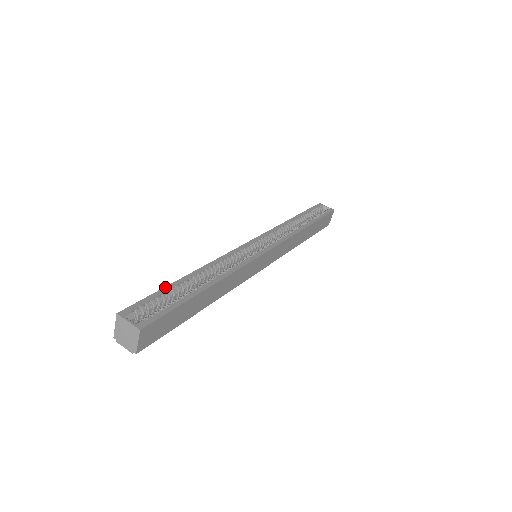
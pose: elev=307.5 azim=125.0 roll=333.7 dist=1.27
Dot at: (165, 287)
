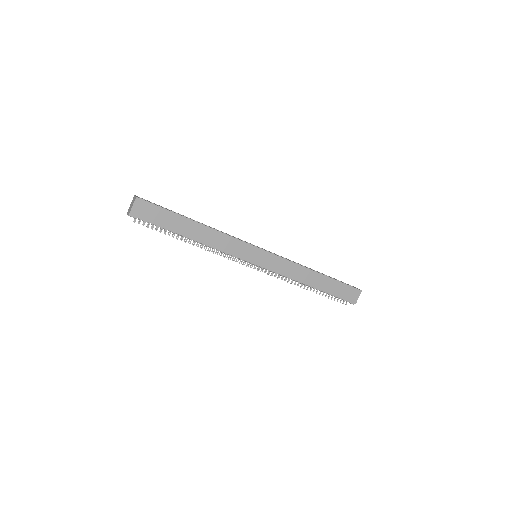
Dot at: occluded
